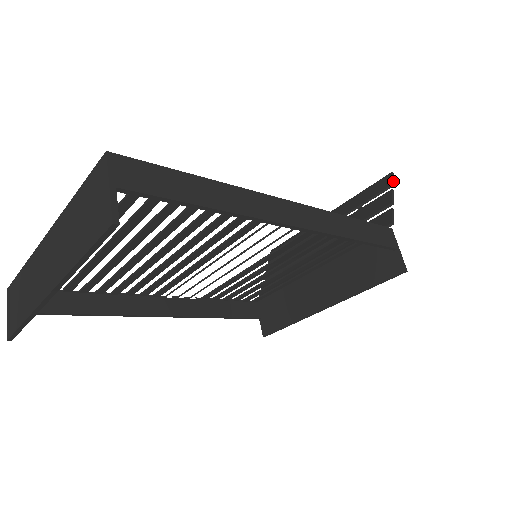
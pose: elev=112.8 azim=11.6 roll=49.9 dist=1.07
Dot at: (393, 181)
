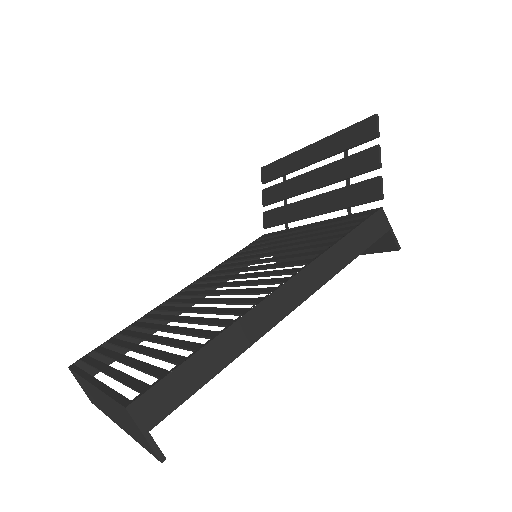
Dot at: (378, 129)
